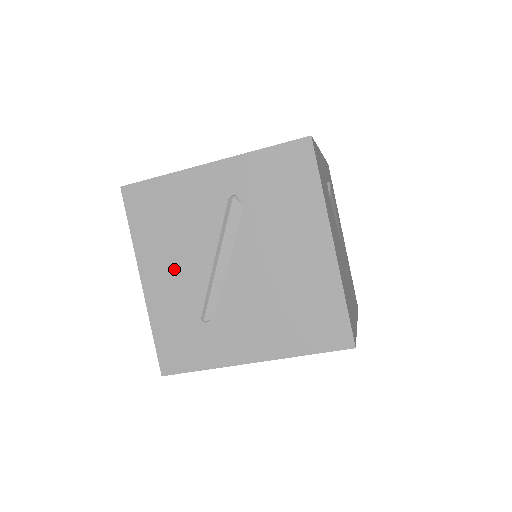
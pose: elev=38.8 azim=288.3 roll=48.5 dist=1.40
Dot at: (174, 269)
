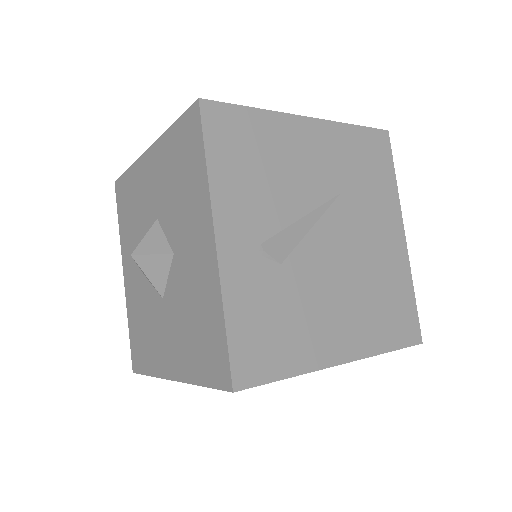
Dot at: occluded
